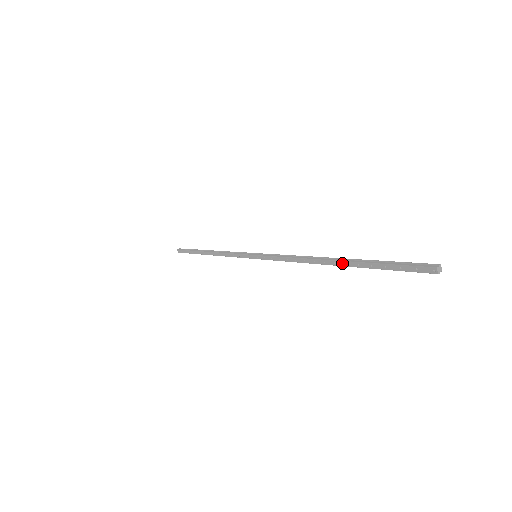
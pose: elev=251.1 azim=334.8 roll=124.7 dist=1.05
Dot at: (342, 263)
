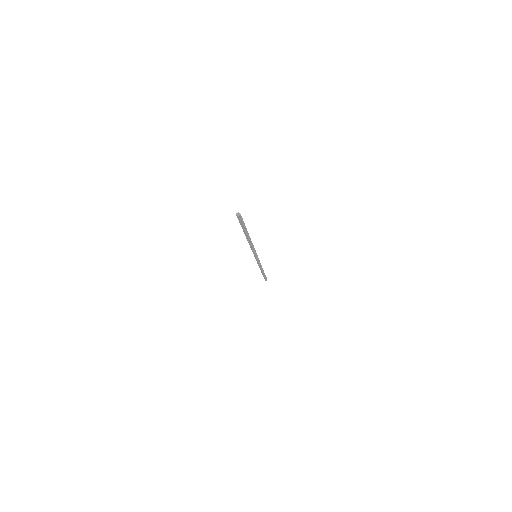
Dot at: (245, 235)
